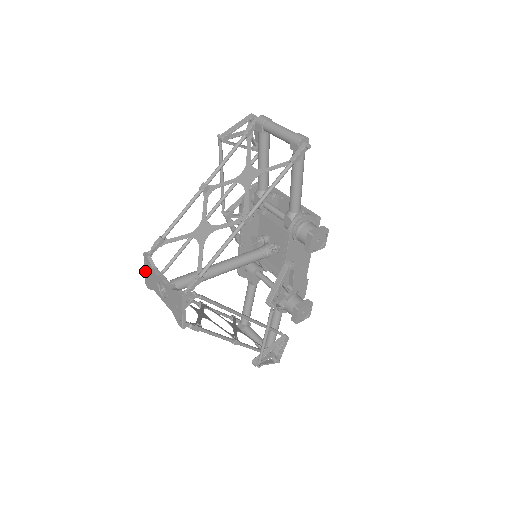
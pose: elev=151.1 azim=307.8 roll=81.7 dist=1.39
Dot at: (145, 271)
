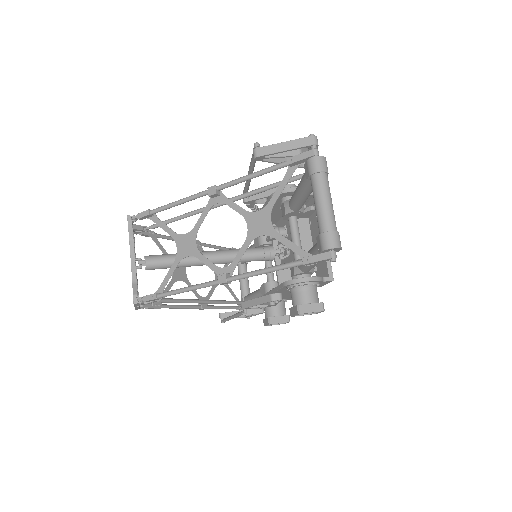
Dot at: occluded
